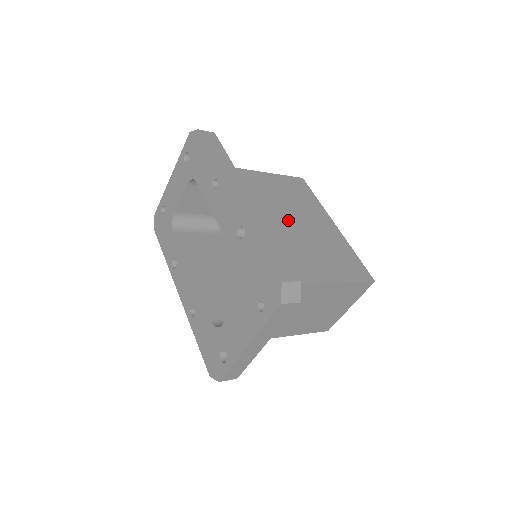
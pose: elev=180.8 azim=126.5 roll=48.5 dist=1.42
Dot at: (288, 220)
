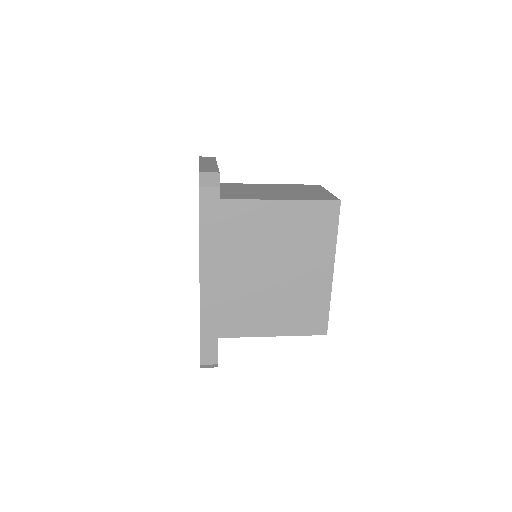
Dot at: (273, 270)
